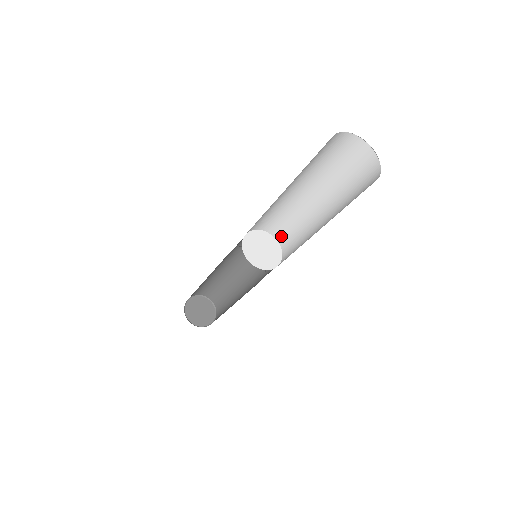
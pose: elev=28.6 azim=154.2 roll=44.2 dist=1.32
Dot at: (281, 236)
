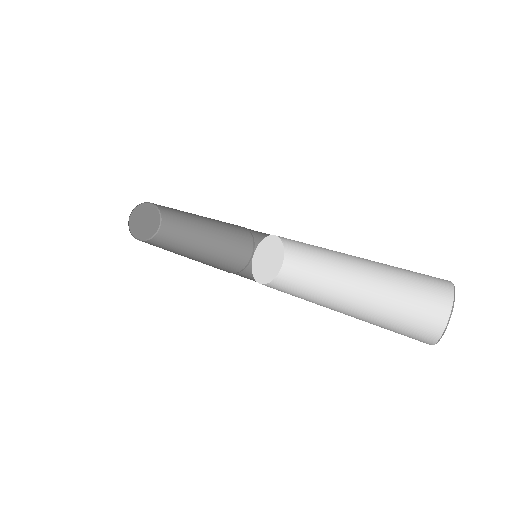
Dot at: occluded
